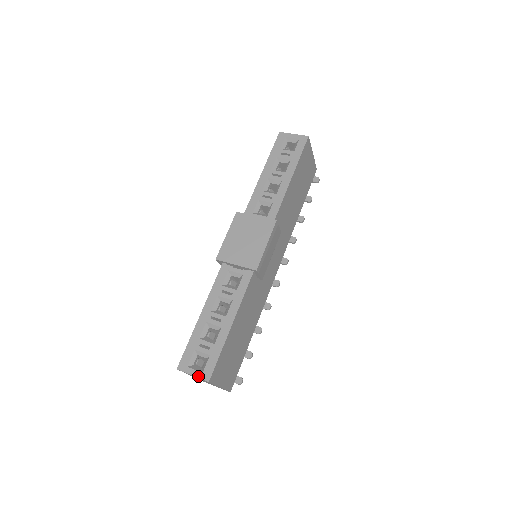
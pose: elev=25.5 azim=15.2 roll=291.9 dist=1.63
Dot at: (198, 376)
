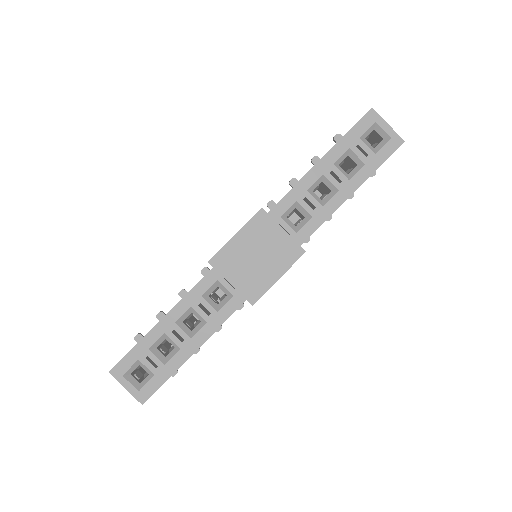
Dot at: (132, 393)
